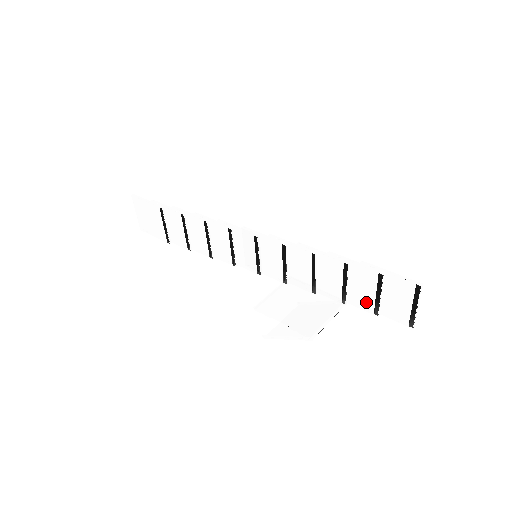
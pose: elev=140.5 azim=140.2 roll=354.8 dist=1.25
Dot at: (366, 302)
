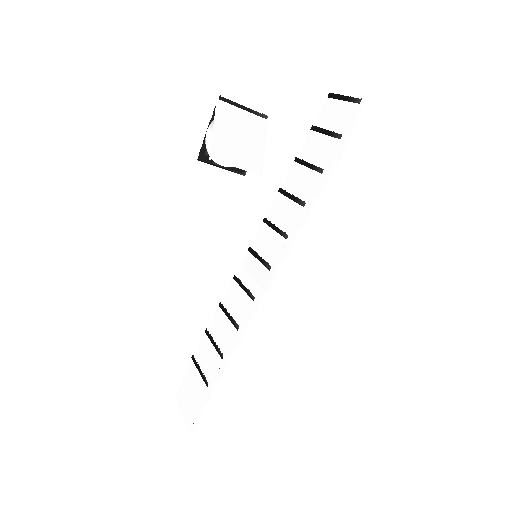
Dot at: (329, 147)
